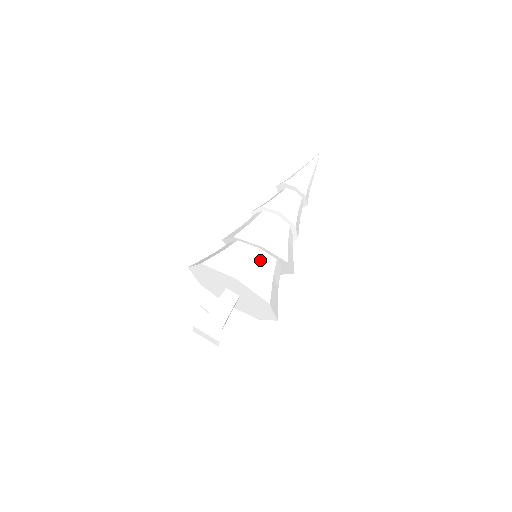
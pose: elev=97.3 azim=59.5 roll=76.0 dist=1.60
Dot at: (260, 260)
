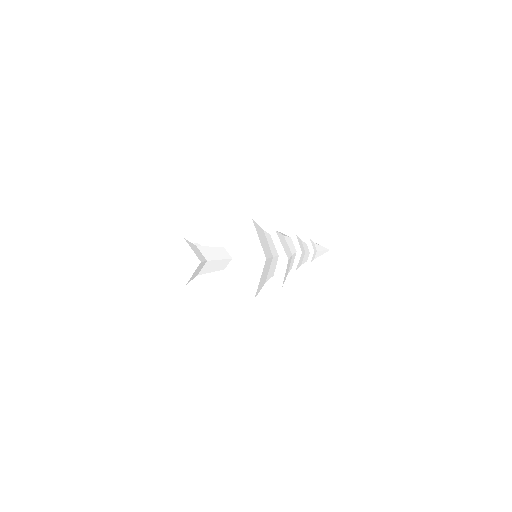
Dot at: (268, 239)
